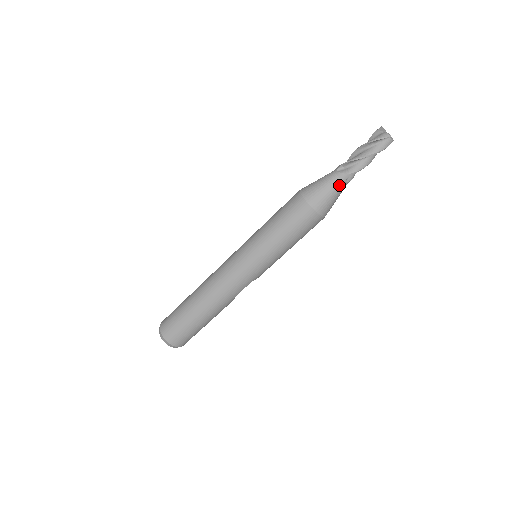
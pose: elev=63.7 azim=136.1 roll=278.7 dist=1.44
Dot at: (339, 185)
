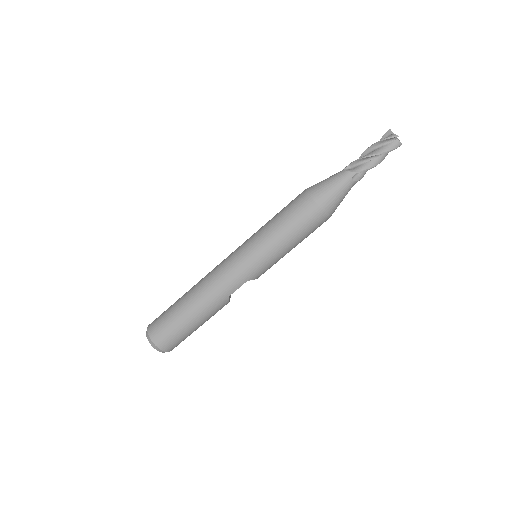
Dot at: (344, 182)
